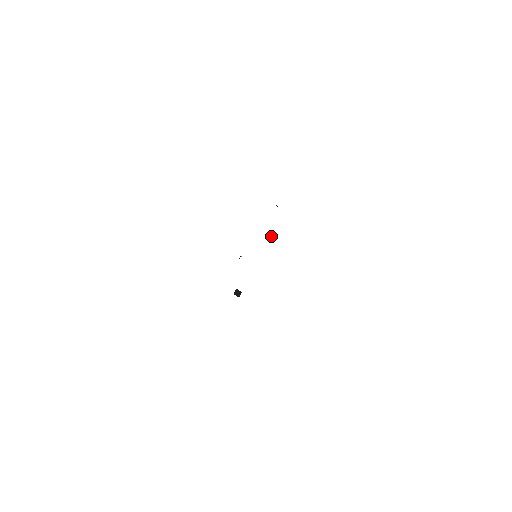
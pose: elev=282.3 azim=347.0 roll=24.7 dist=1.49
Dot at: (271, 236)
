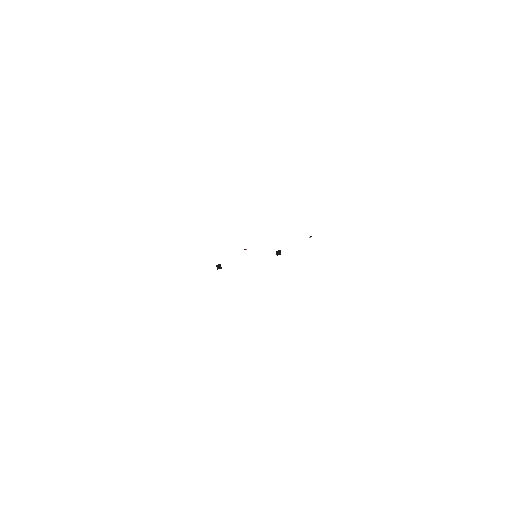
Dot at: (280, 253)
